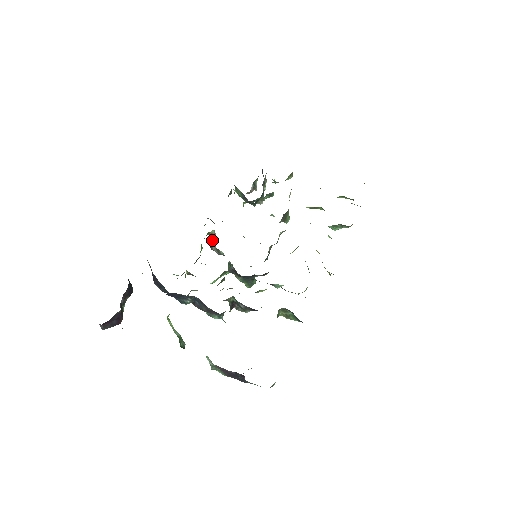
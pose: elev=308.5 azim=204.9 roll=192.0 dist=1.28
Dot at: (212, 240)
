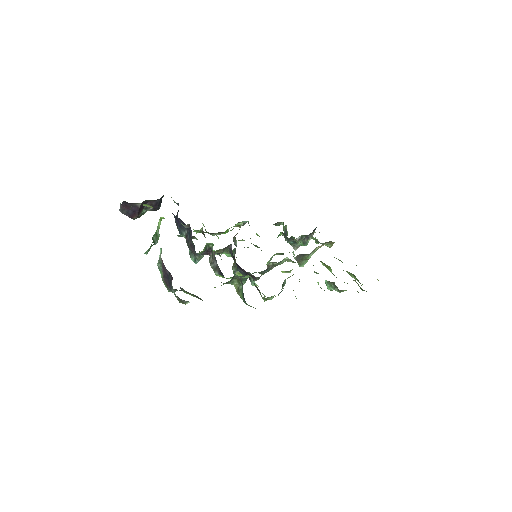
Dot at: occluded
